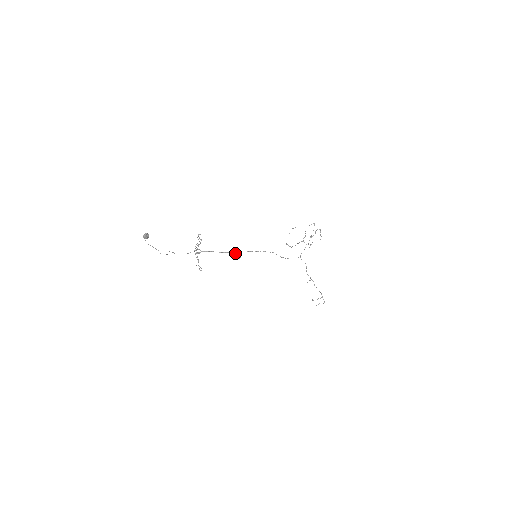
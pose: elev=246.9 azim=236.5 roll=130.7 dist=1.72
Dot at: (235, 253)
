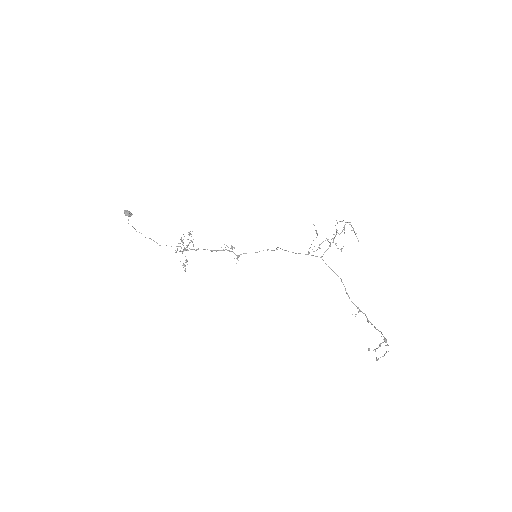
Dot at: occluded
